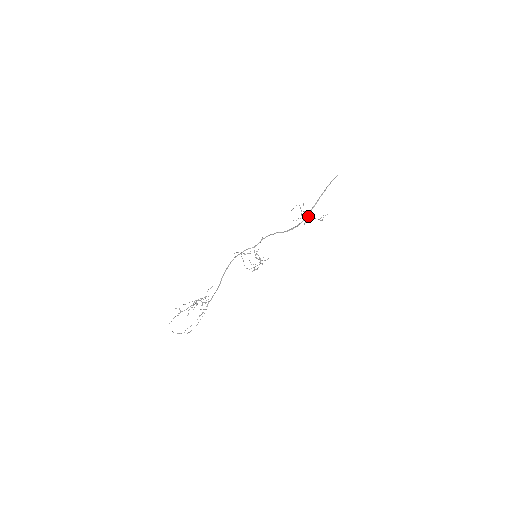
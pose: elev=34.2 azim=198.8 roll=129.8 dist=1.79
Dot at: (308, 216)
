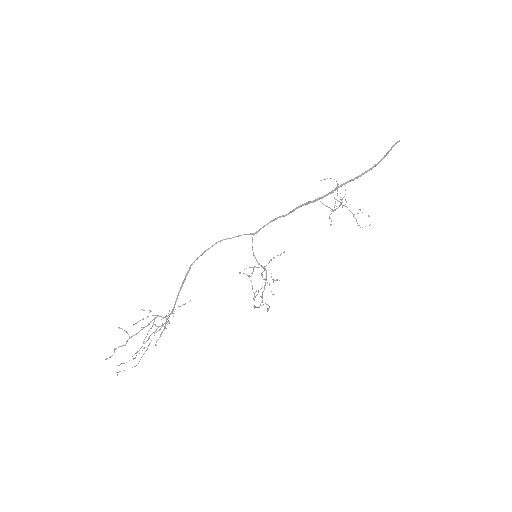
Dot at: (341, 202)
